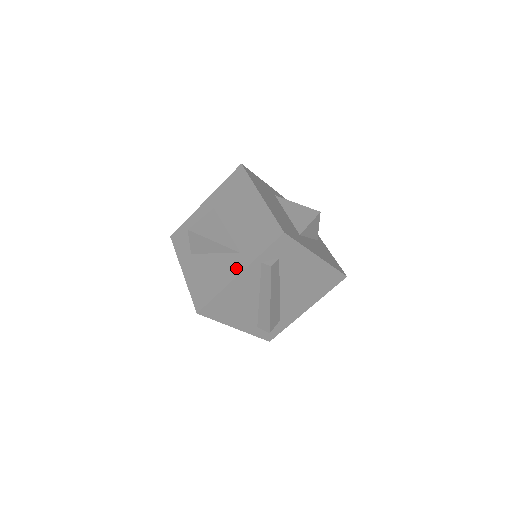
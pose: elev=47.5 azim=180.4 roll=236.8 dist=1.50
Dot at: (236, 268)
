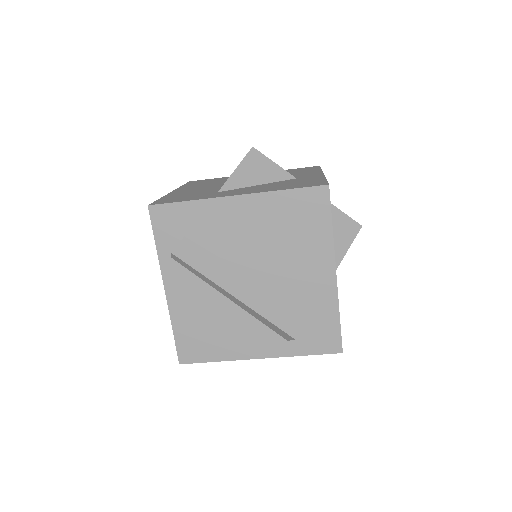
Dot at: occluded
